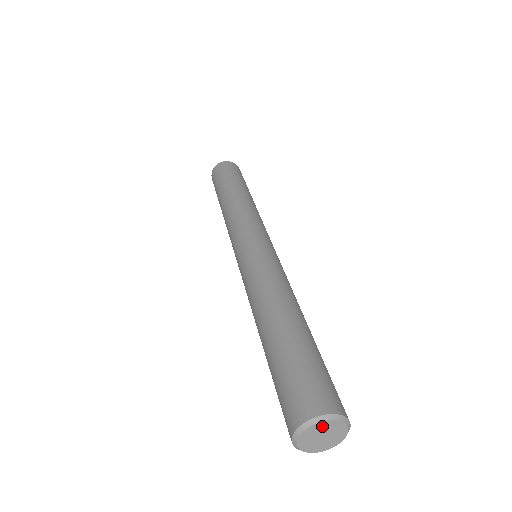
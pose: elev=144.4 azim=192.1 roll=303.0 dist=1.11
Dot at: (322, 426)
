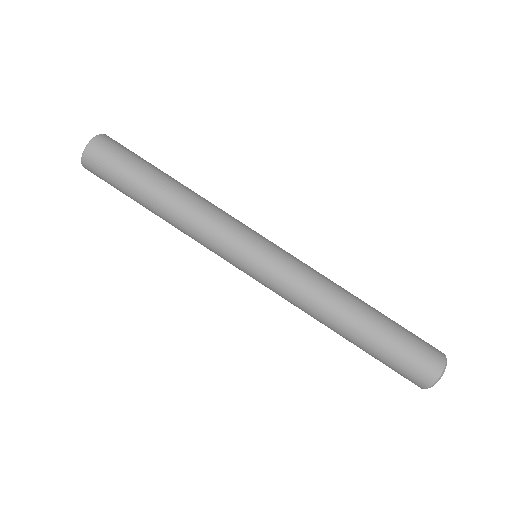
Dot at: occluded
